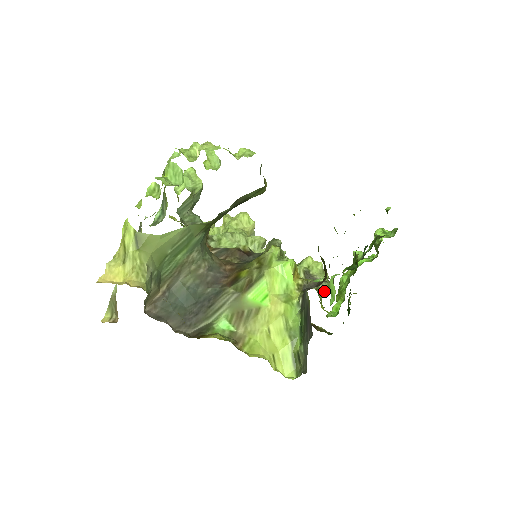
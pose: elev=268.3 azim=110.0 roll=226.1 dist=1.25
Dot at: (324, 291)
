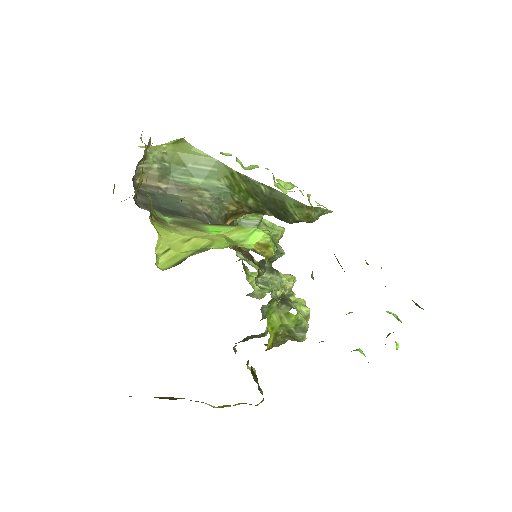
Dot at: (283, 312)
